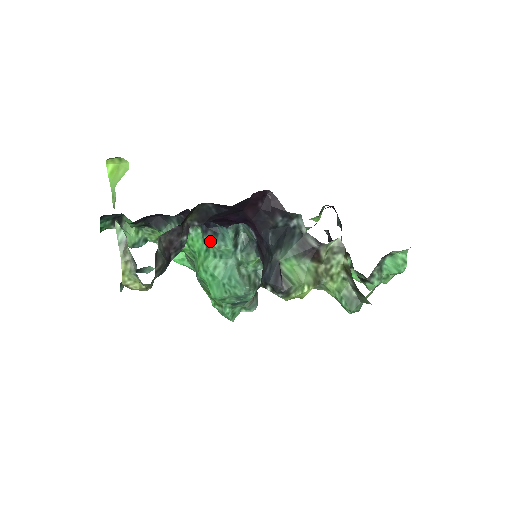
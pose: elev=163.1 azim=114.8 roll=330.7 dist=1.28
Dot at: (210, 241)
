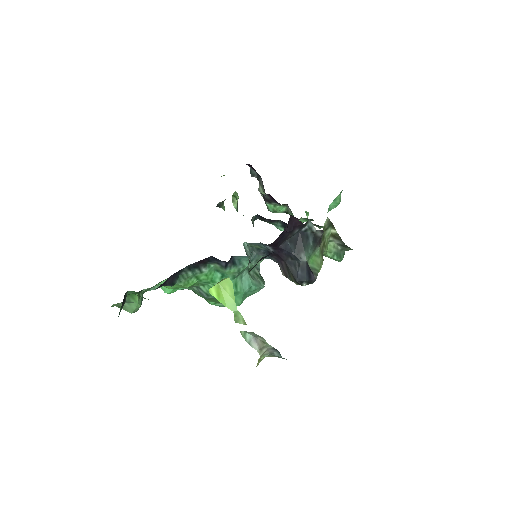
Dot at: (230, 270)
